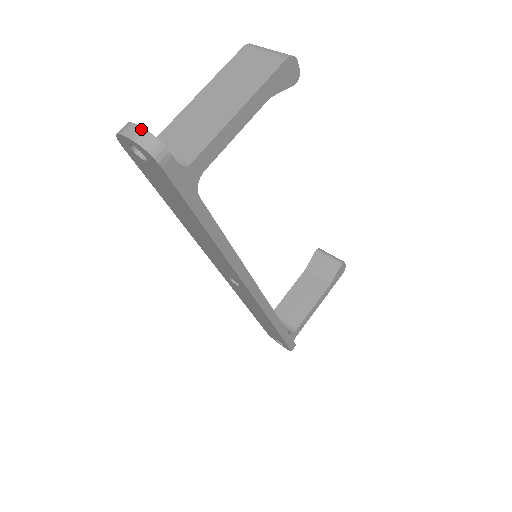
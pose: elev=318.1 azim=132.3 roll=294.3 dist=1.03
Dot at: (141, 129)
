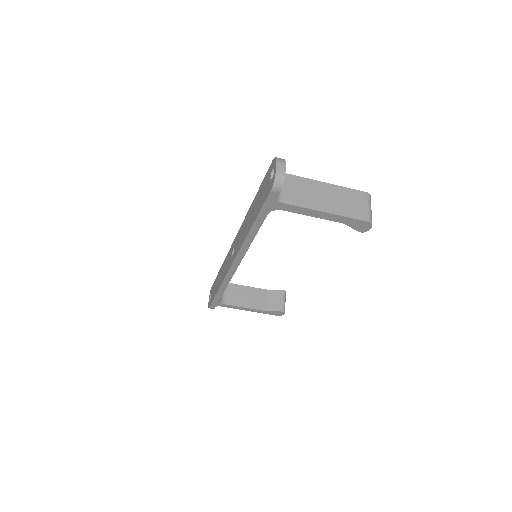
Dot at: (284, 171)
